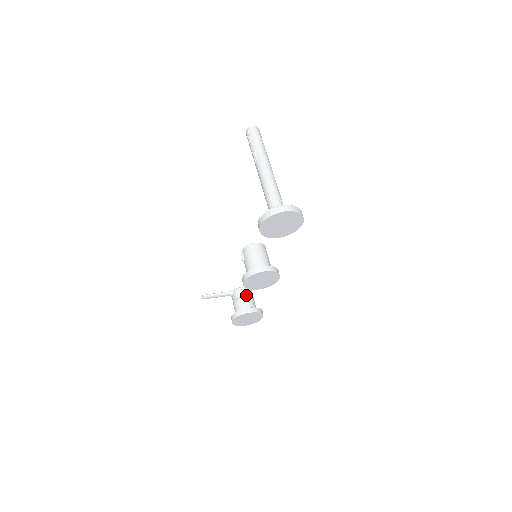
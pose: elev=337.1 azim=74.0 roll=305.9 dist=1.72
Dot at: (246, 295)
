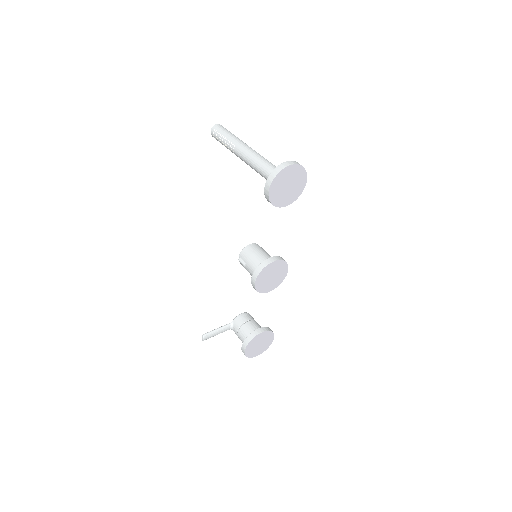
Dot at: (249, 320)
